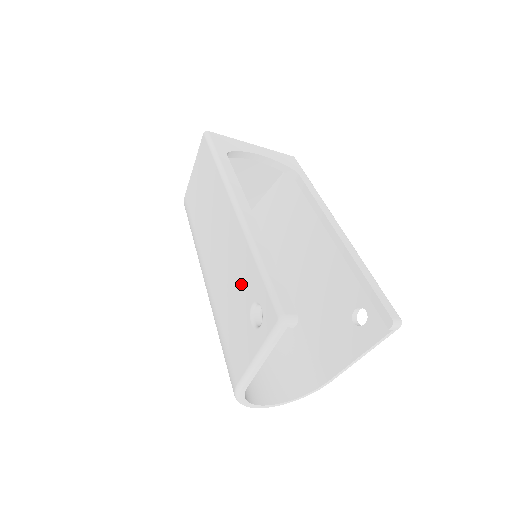
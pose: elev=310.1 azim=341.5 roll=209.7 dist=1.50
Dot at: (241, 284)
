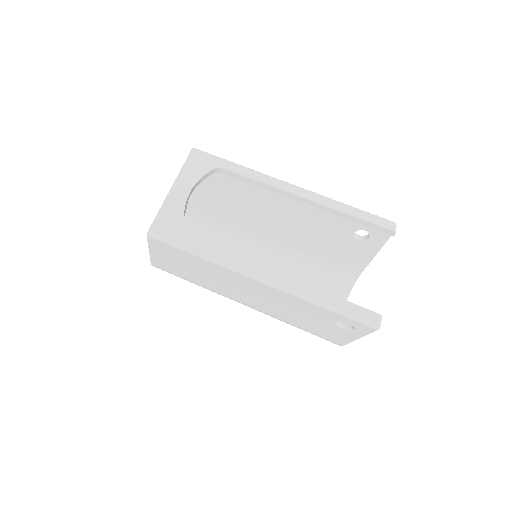
Dot at: (311, 314)
